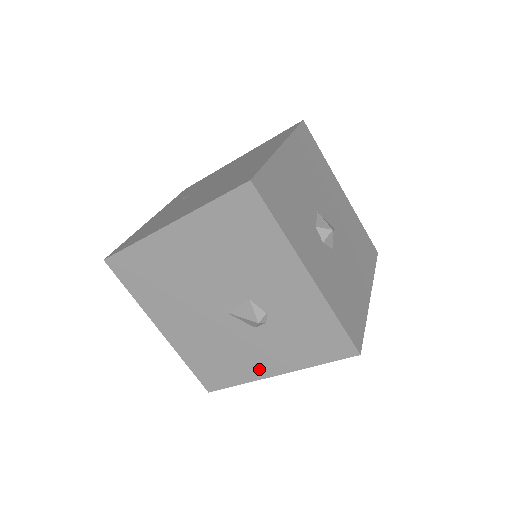
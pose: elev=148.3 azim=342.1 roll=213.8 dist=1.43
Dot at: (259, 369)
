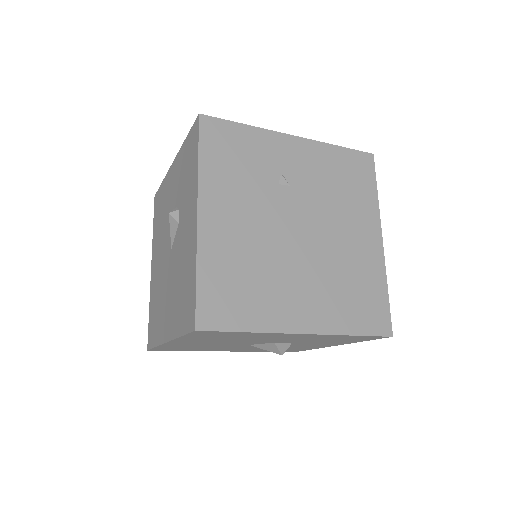
Dot at: (192, 235)
